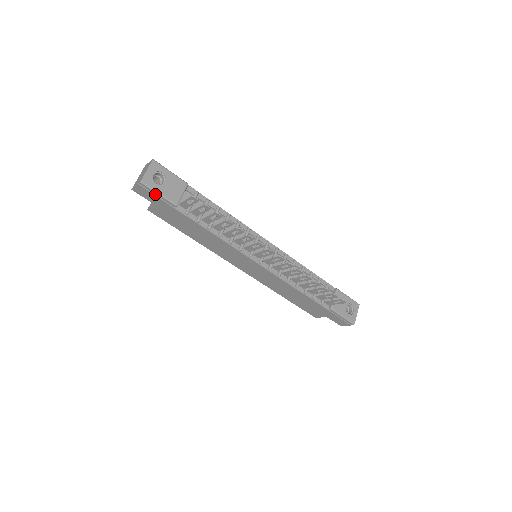
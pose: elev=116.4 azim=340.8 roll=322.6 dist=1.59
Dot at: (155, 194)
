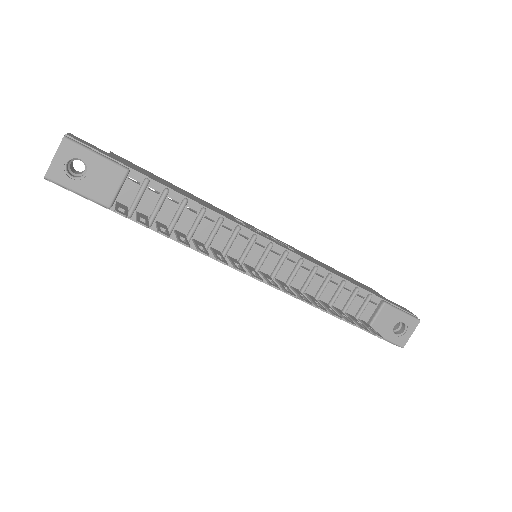
Dot at: (74, 191)
